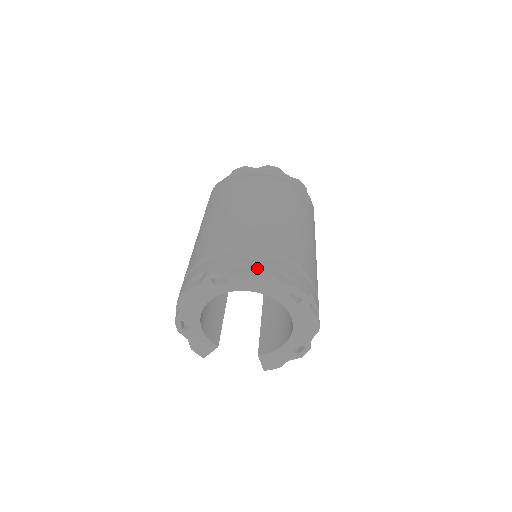
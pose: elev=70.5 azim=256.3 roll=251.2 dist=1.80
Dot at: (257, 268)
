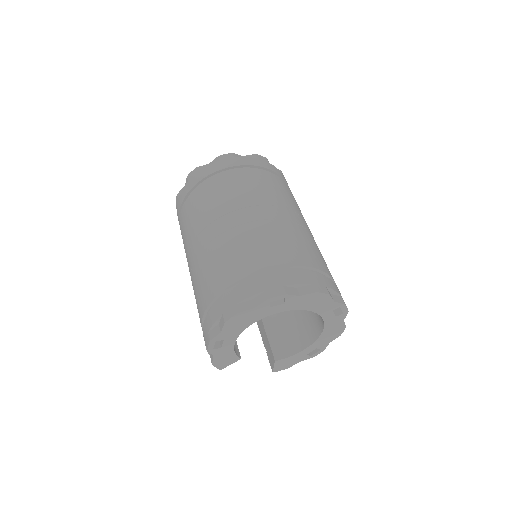
Dot at: (317, 289)
